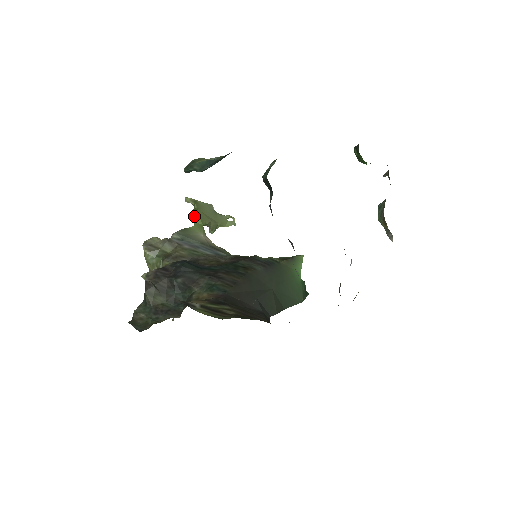
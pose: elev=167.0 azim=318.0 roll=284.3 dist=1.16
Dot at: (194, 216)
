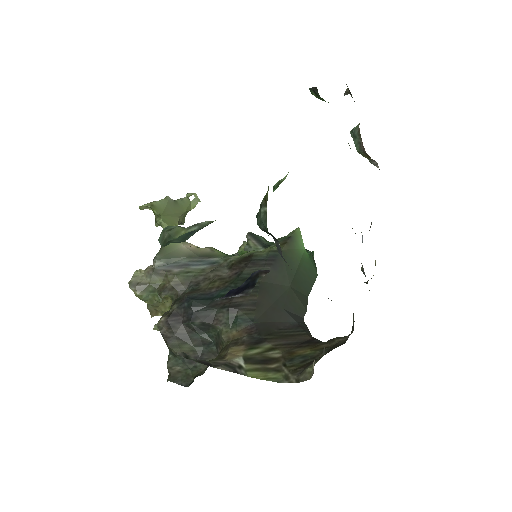
Dot at: (162, 227)
